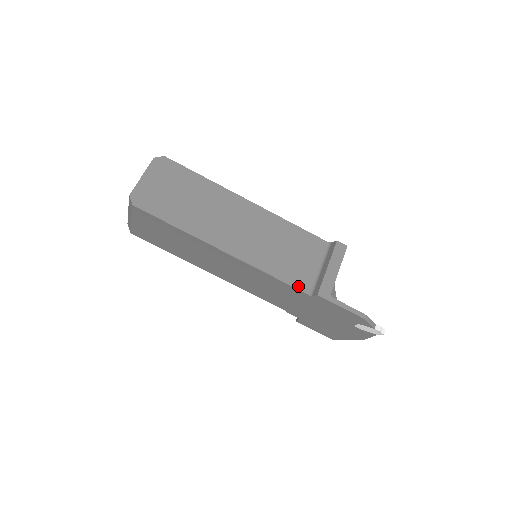
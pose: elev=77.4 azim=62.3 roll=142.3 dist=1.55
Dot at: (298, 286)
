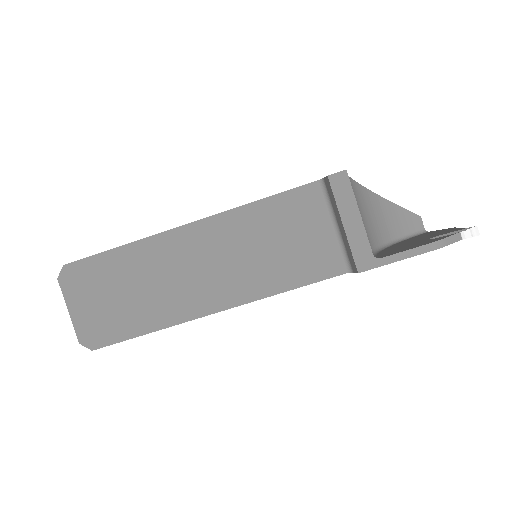
Dot at: (327, 274)
